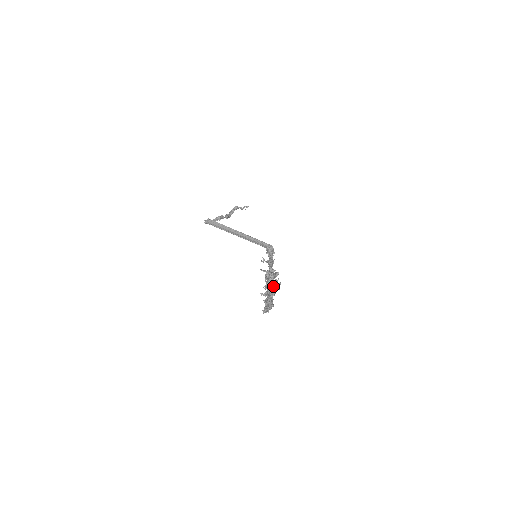
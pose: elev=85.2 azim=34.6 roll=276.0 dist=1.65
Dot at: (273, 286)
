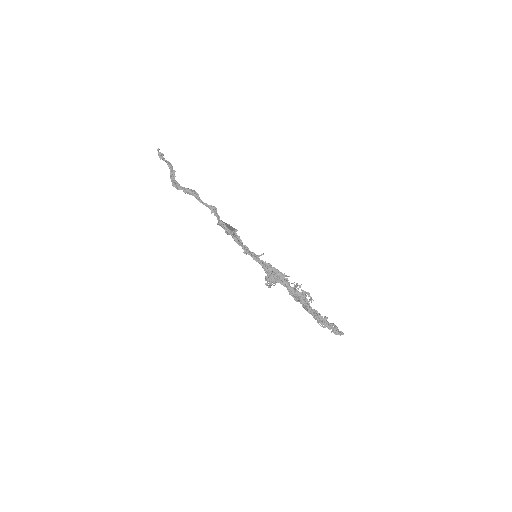
Dot at: occluded
